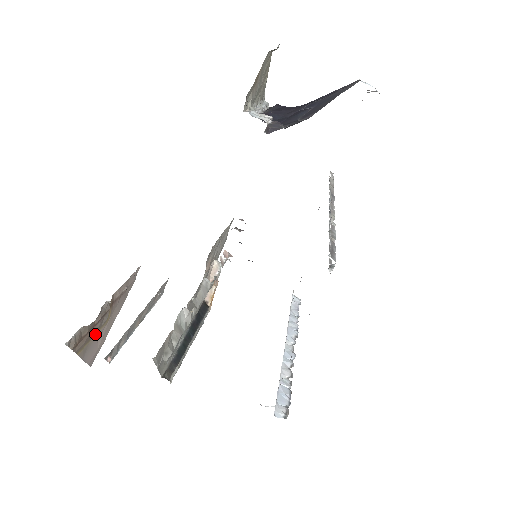
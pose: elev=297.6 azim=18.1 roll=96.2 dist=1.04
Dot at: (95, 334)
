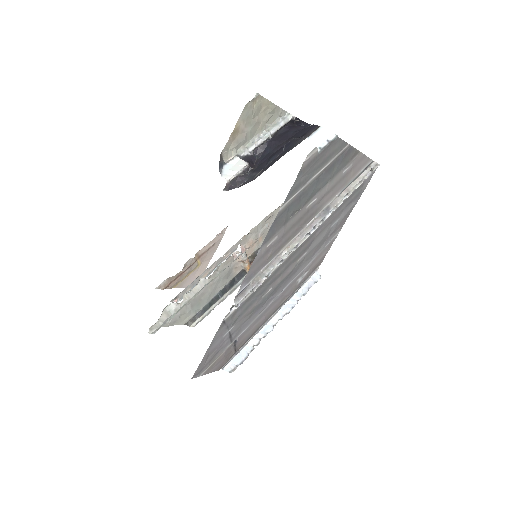
Dot at: (188, 275)
